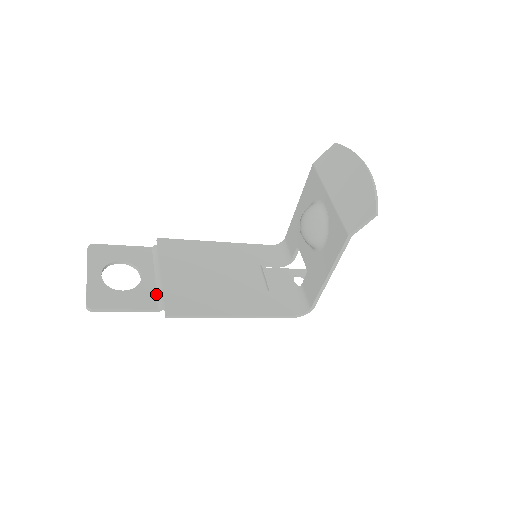
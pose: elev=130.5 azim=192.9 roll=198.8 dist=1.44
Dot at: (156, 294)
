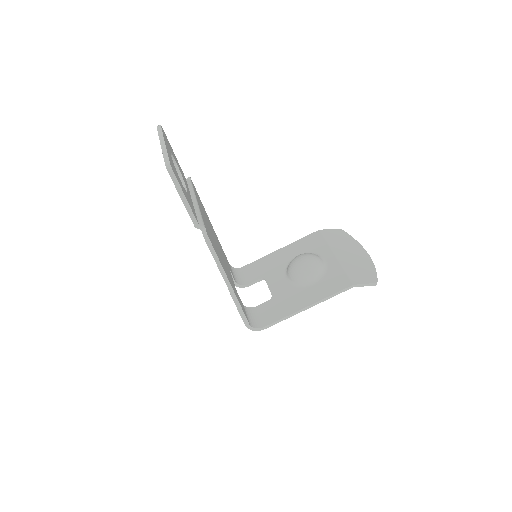
Dot at: (196, 213)
